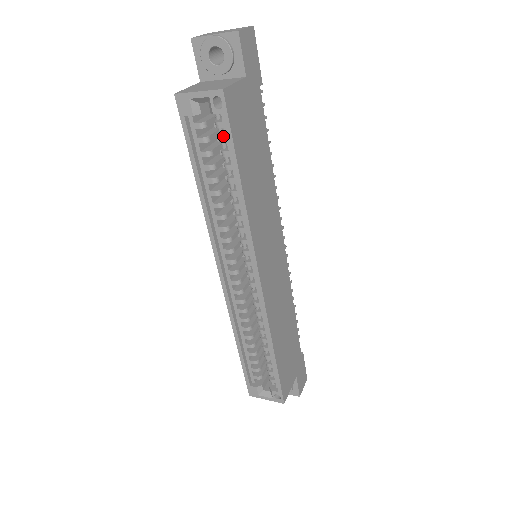
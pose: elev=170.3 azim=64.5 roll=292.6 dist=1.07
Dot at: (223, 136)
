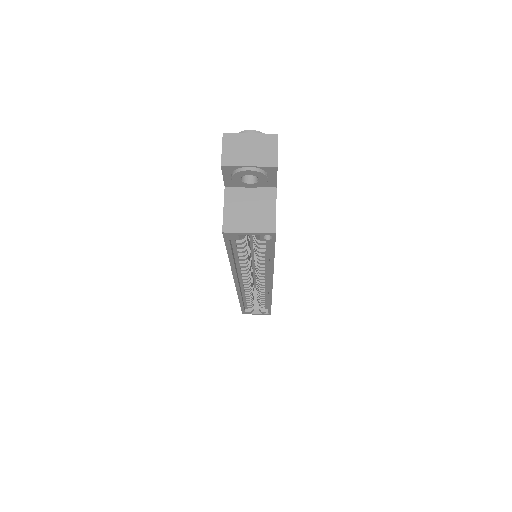
Dot at: (263, 243)
